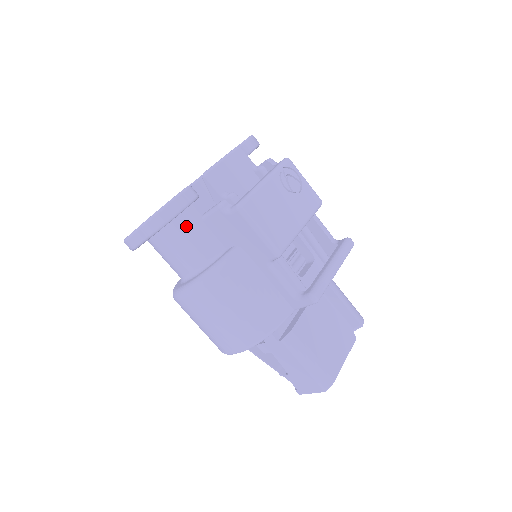
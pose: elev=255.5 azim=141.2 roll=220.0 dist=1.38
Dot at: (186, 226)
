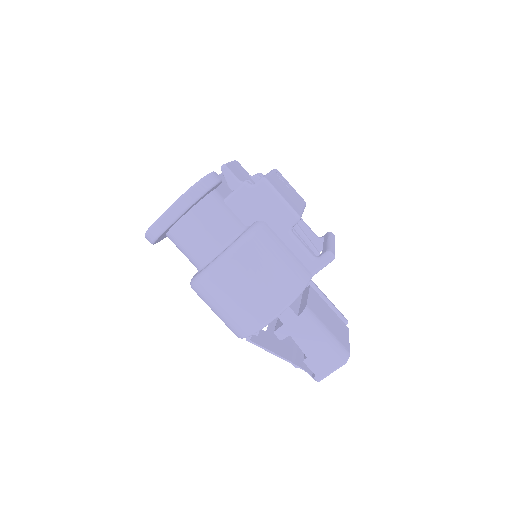
Dot at: (213, 205)
